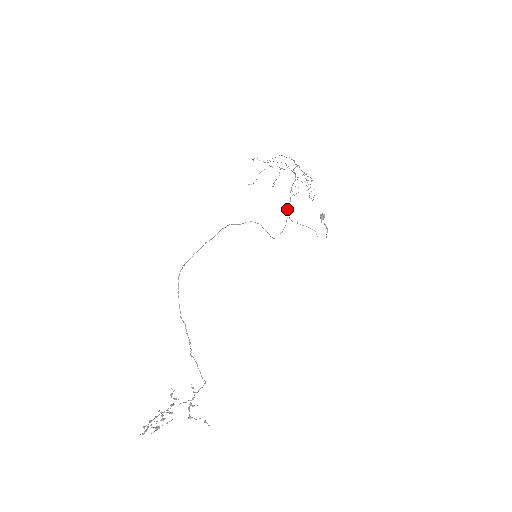
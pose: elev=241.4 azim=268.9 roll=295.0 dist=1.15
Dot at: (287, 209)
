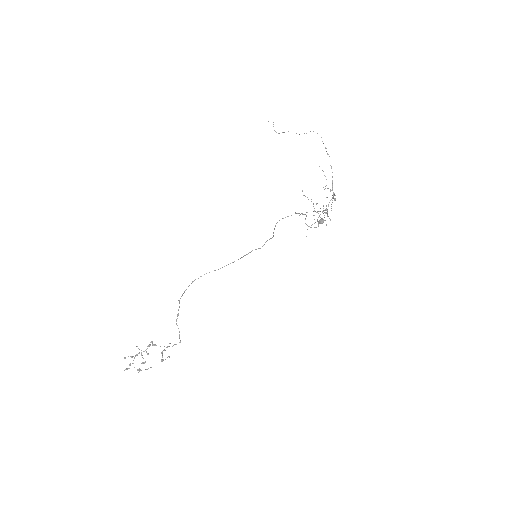
Dot at: occluded
